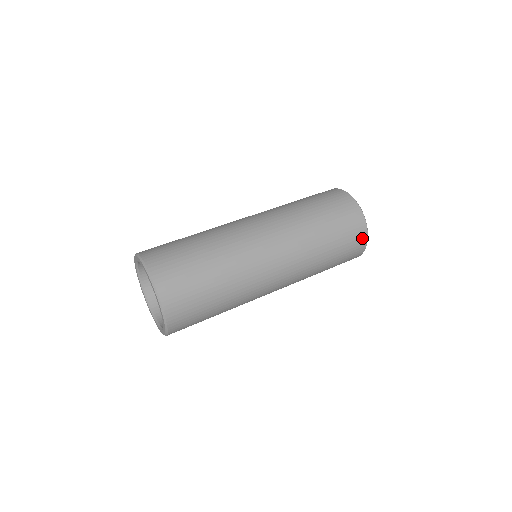
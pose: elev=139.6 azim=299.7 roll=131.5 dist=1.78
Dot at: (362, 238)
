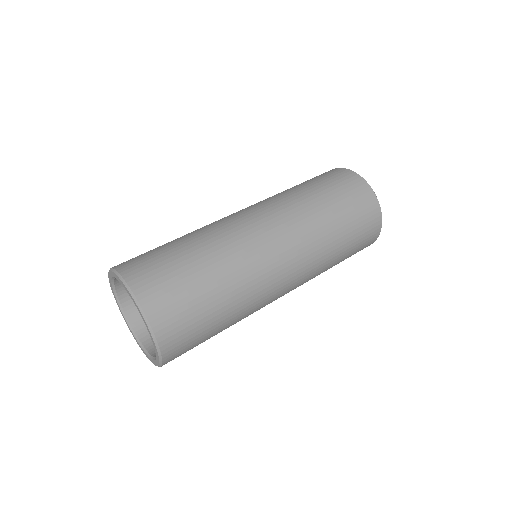
Dot at: (374, 210)
